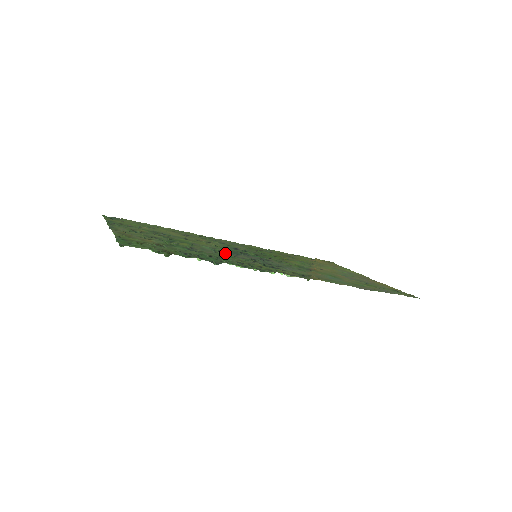
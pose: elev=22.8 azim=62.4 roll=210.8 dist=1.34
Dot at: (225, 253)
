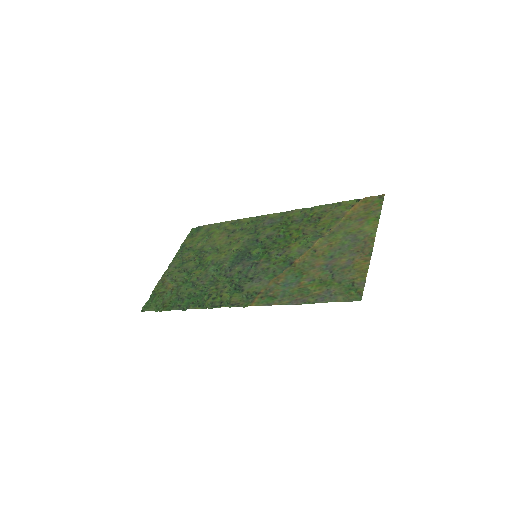
Dot at: (221, 272)
